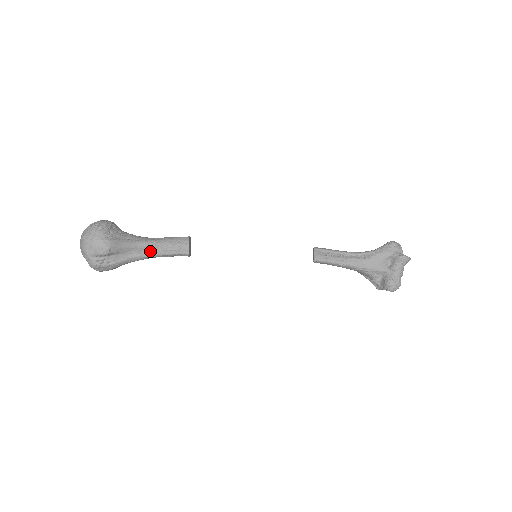
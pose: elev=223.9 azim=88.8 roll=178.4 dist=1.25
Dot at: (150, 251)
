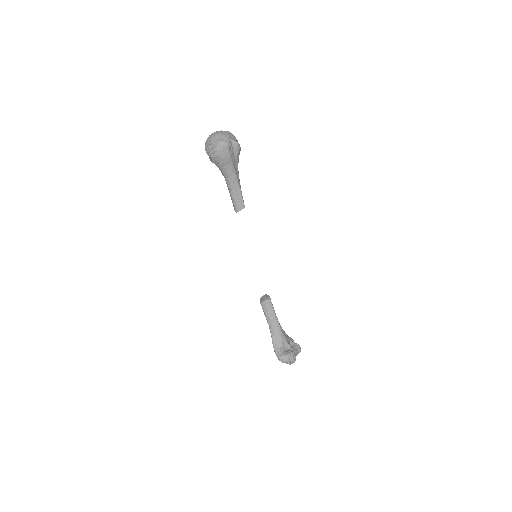
Dot at: (238, 180)
